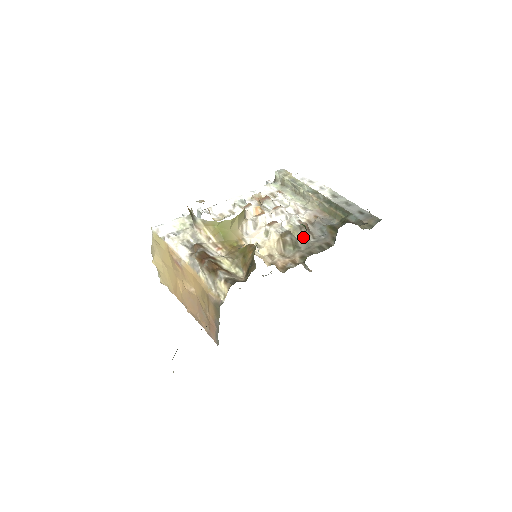
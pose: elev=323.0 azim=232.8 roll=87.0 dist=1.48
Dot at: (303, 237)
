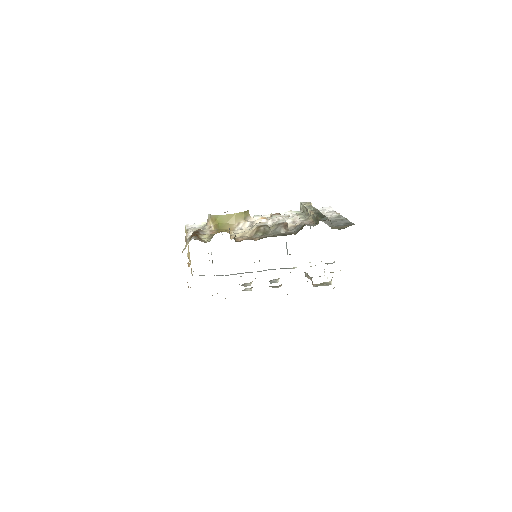
Dot at: (276, 229)
